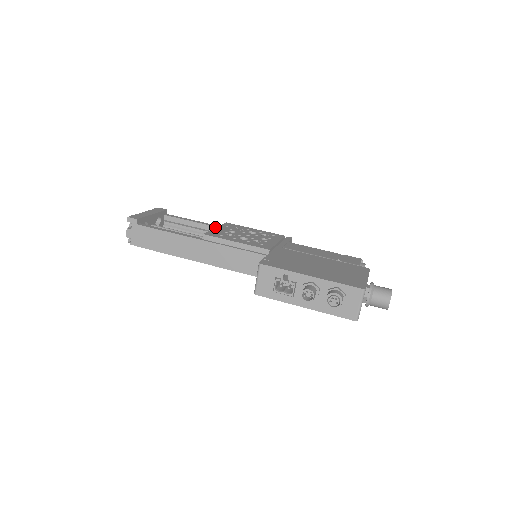
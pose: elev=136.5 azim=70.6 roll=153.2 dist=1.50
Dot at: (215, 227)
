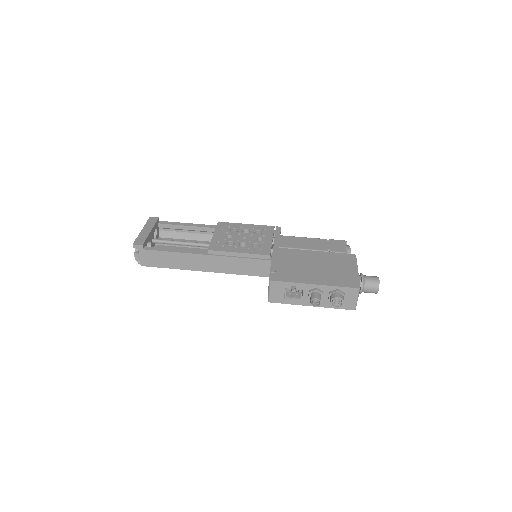
Dot at: (209, 228)
